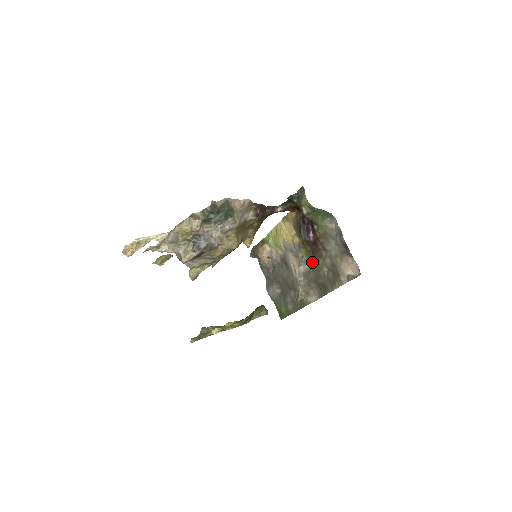
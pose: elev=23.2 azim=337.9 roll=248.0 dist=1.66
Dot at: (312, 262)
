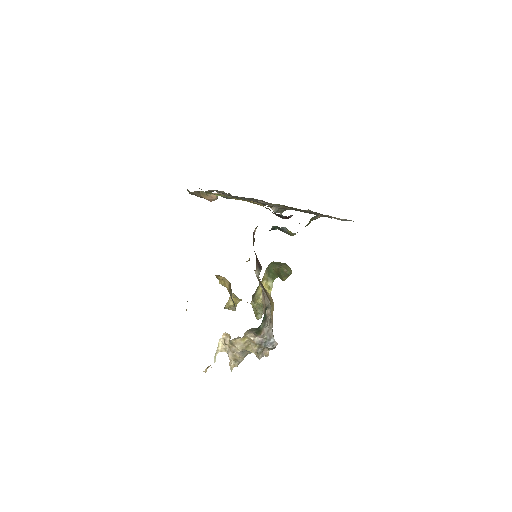
Dot at: occluded
